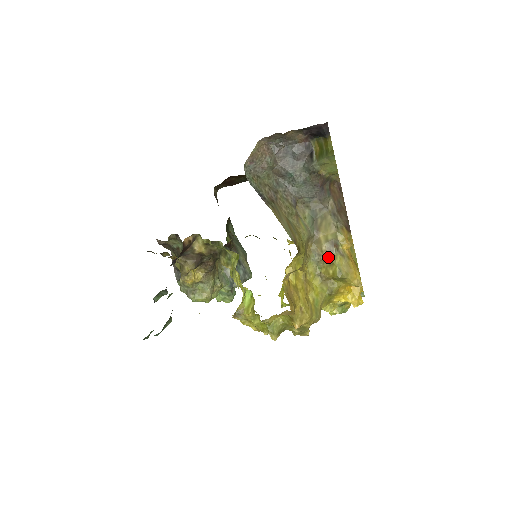
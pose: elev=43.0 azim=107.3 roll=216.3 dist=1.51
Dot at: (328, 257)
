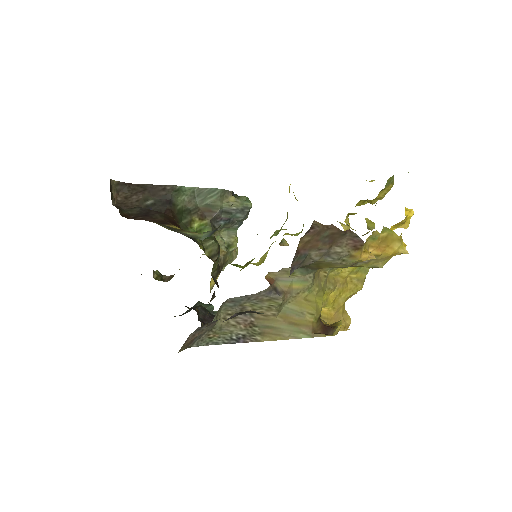
Dot at: occluded
